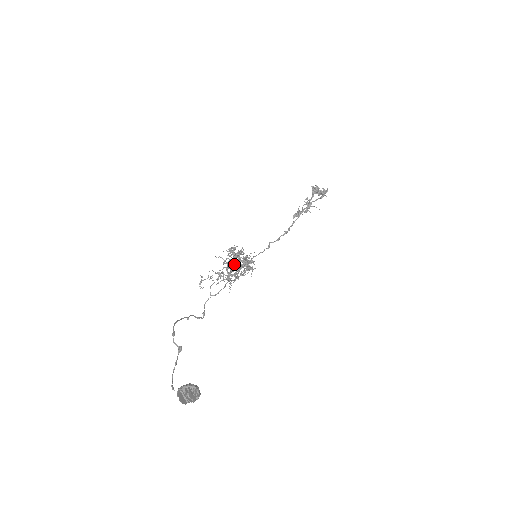
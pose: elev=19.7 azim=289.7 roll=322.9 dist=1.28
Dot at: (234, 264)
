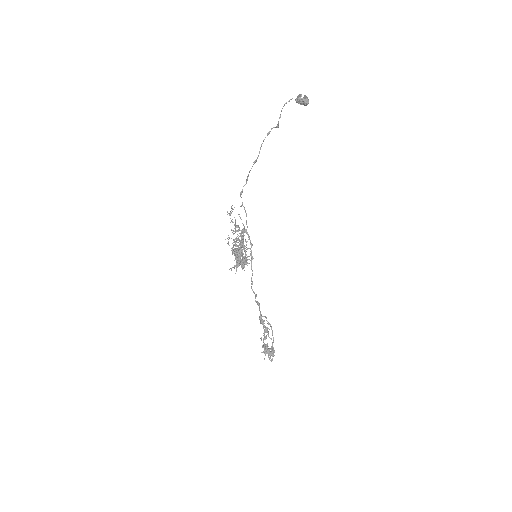
Dot at: occluded
